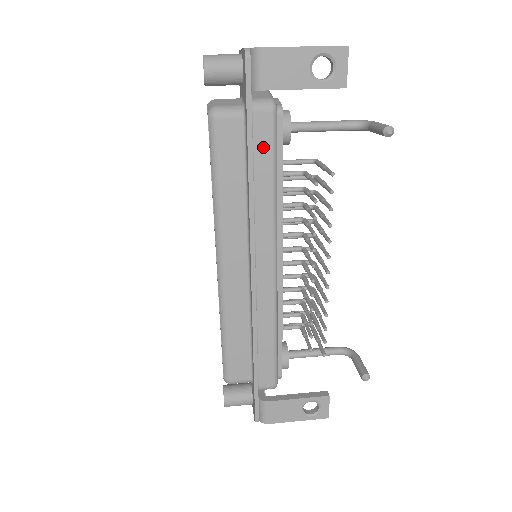
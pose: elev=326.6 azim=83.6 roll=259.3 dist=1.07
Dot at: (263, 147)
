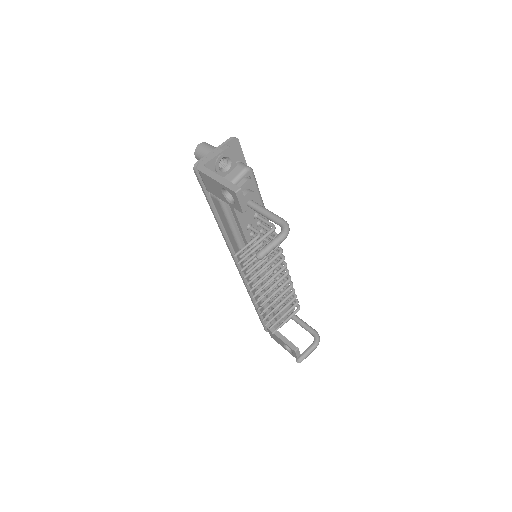
Dot at: (222, 215)
